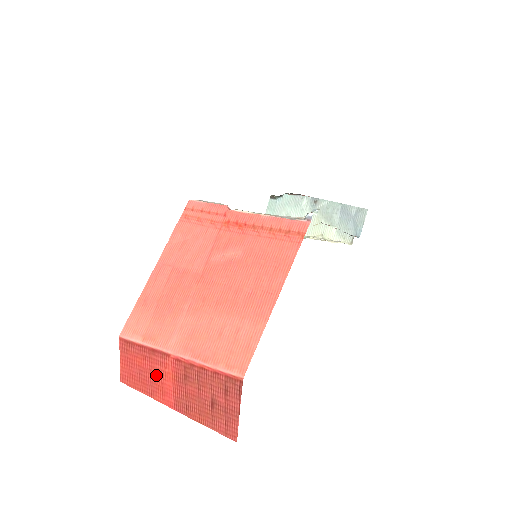
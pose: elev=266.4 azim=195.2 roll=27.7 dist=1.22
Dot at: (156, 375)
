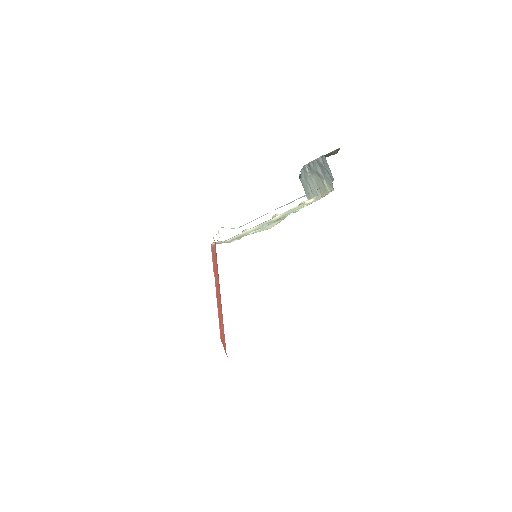
Dot at: occluded
